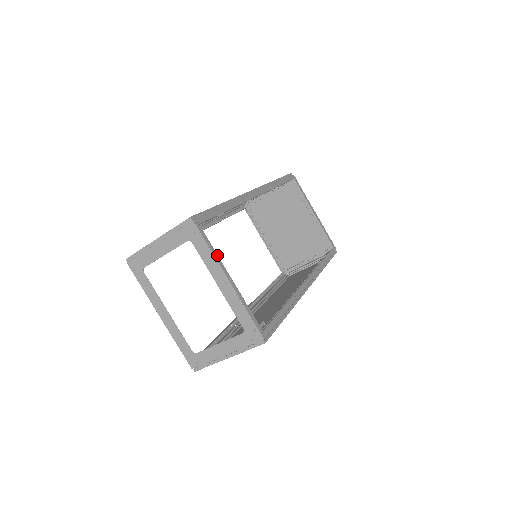
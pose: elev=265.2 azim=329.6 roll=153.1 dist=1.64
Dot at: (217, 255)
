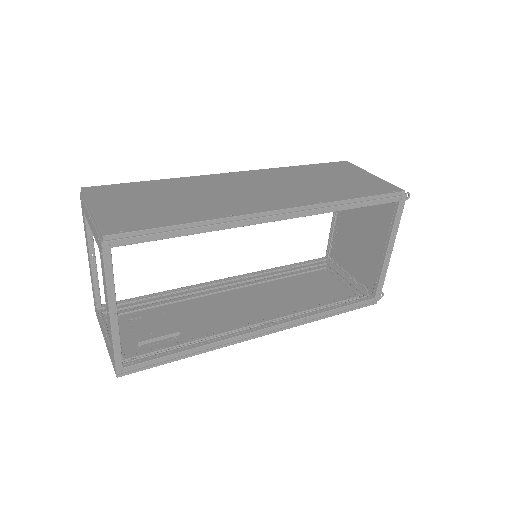
Dot at: (114, 286)
